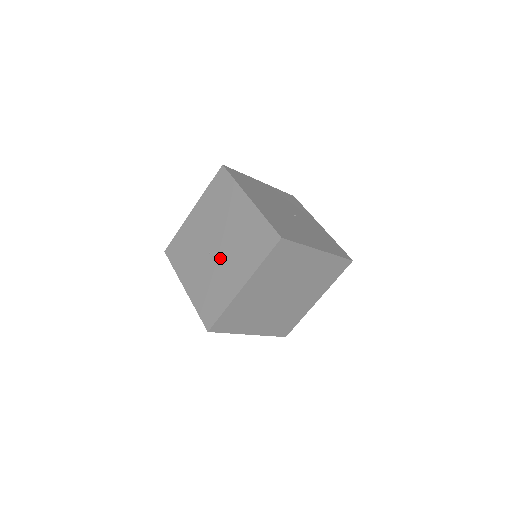
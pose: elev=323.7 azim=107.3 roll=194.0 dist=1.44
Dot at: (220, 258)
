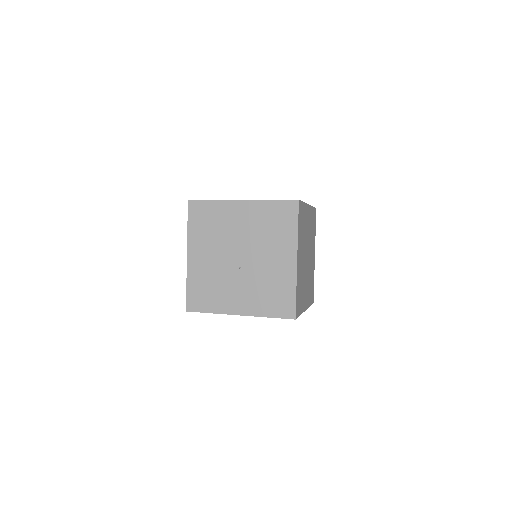
Dot at: (254, 261)
